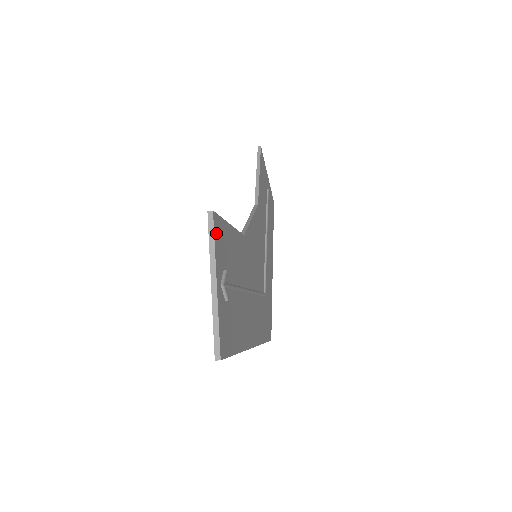
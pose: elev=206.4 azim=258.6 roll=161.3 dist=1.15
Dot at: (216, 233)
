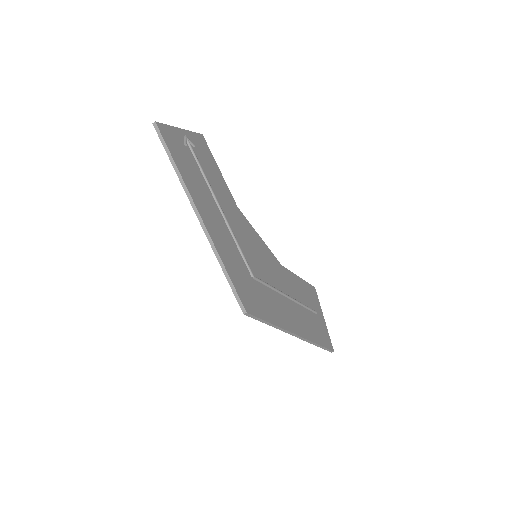
Dot at: (198, 137)
